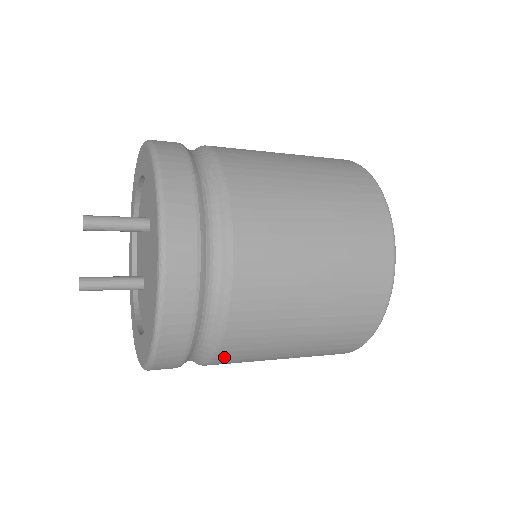
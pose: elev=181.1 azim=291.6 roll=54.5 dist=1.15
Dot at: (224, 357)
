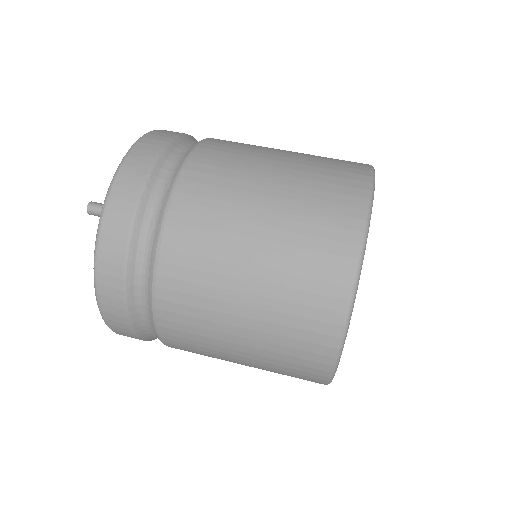
Dot at: occluded
